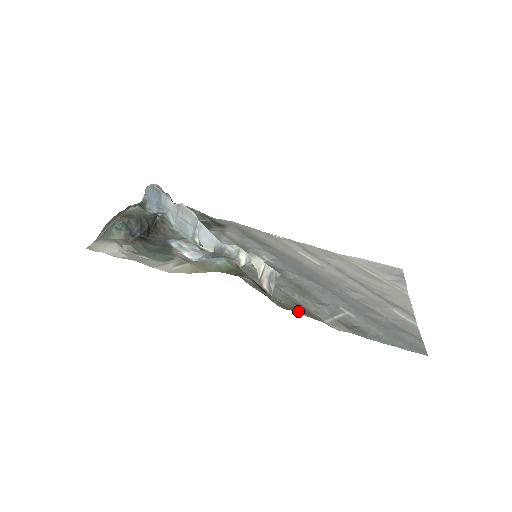
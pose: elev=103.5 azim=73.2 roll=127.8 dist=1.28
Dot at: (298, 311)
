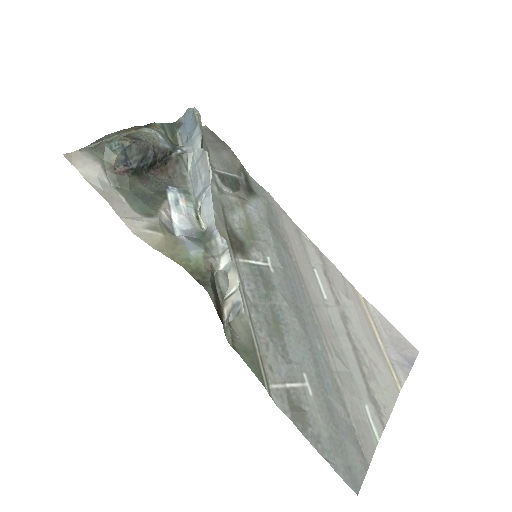
Dot at: (246, 358)
